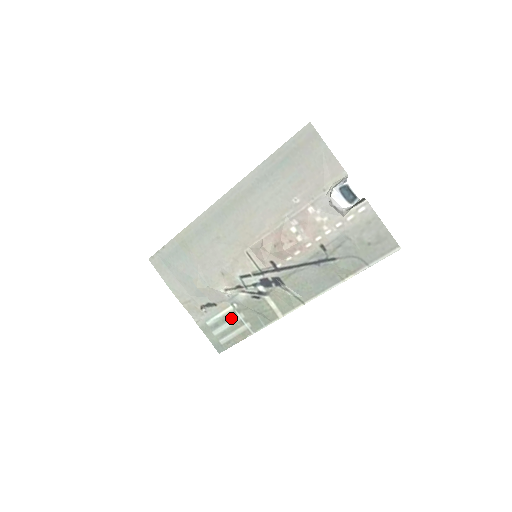
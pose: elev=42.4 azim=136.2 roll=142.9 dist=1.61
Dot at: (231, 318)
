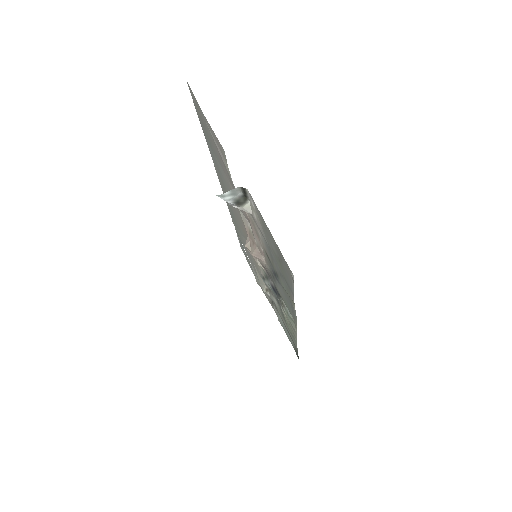
Dot at: (284, 323)
